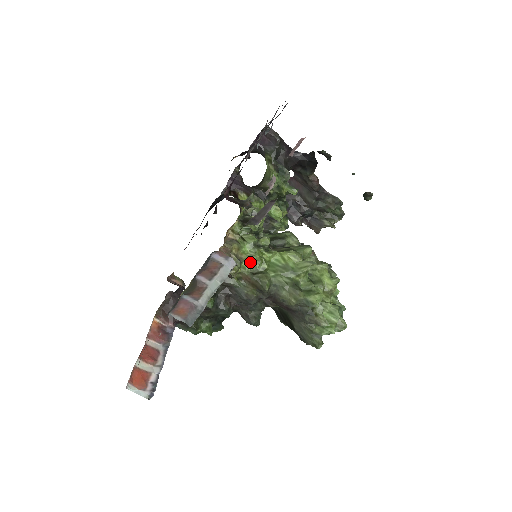
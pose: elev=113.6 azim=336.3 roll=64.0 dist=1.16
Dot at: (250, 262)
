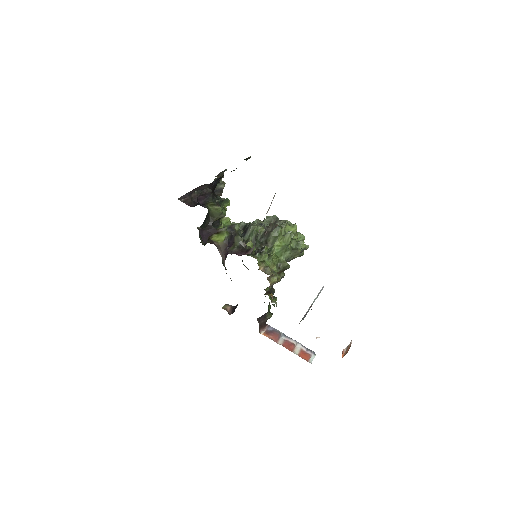
Dot at: (275, 266)
